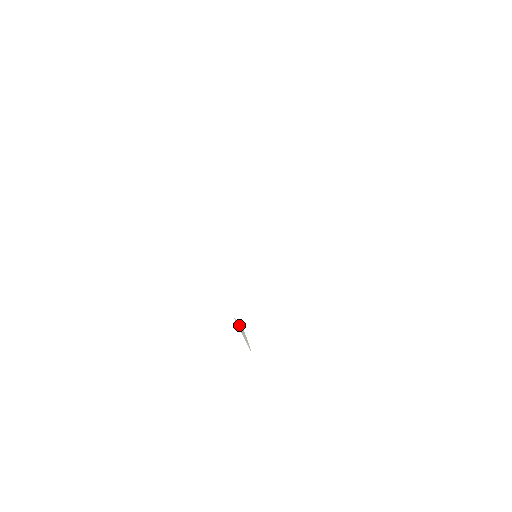
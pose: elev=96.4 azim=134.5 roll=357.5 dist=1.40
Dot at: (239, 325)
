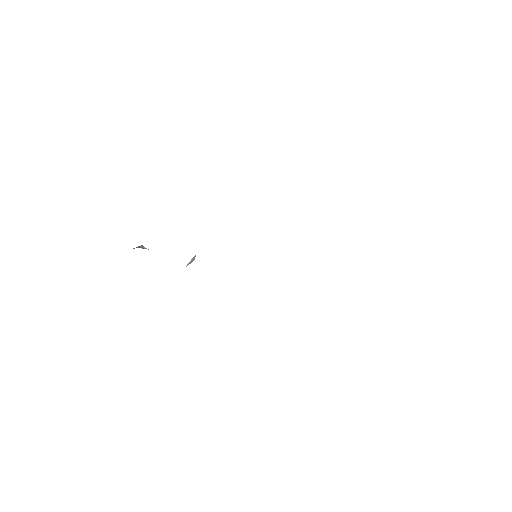
Dot at: (194, 258)
